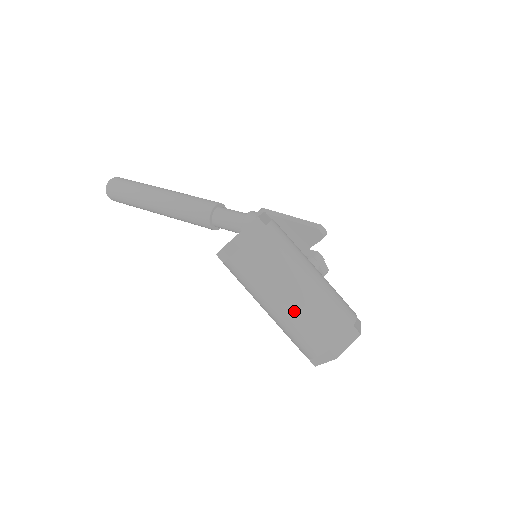
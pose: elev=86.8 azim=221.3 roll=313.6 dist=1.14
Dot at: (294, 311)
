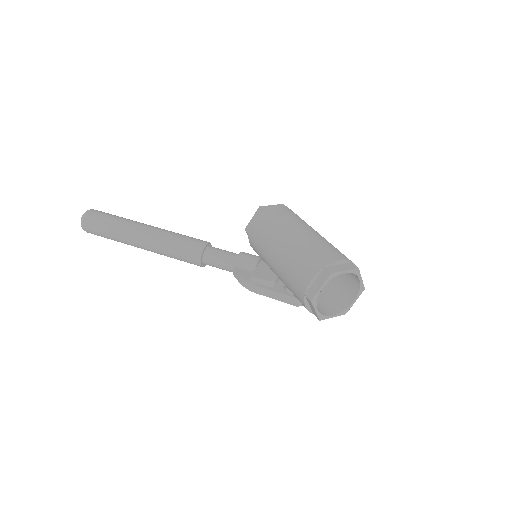
Dot at: (324, 238)
